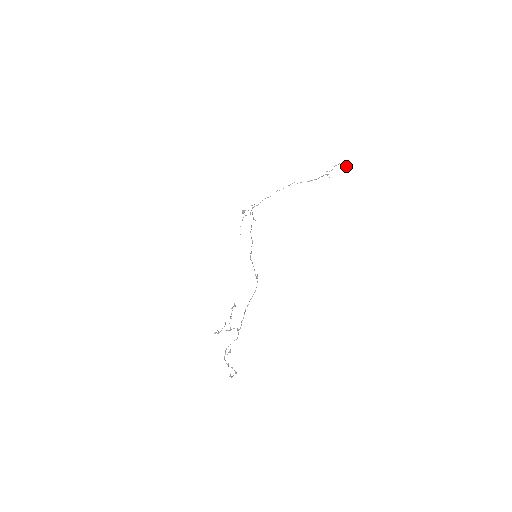
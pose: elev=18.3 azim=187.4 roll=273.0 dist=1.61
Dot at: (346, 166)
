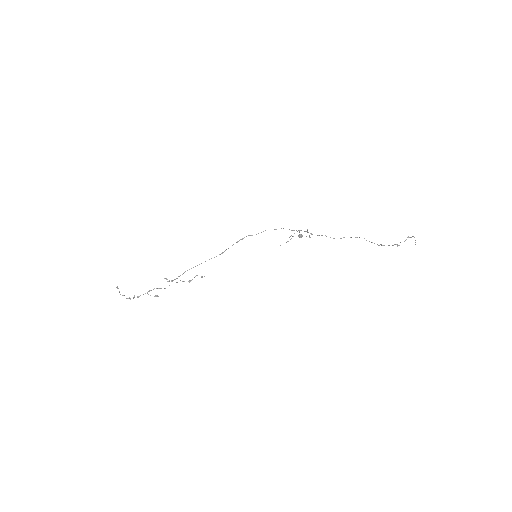
Dot at: occluded
